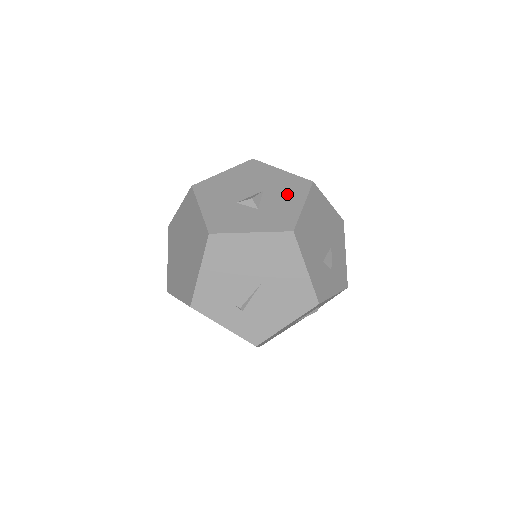
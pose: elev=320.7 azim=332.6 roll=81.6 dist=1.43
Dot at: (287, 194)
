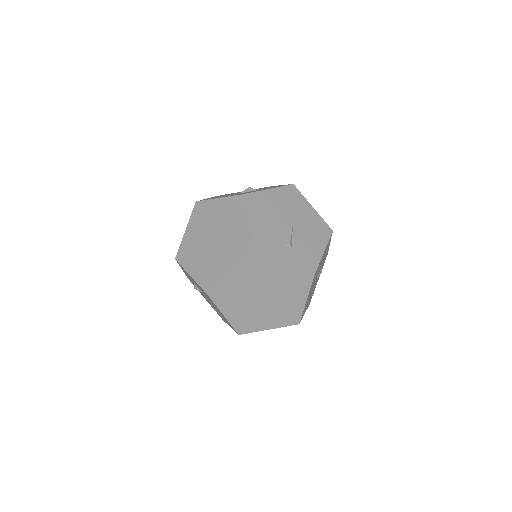
Dot at: occluded
